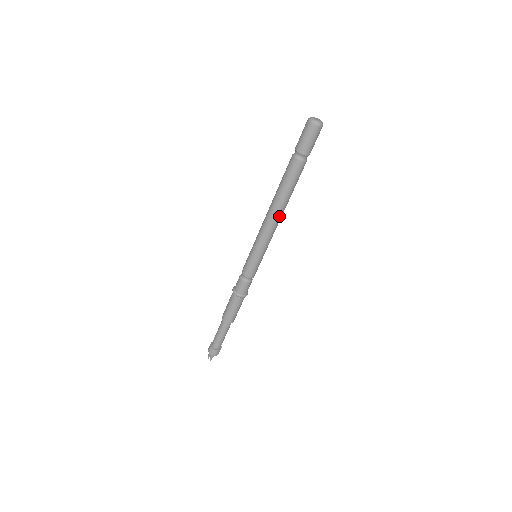
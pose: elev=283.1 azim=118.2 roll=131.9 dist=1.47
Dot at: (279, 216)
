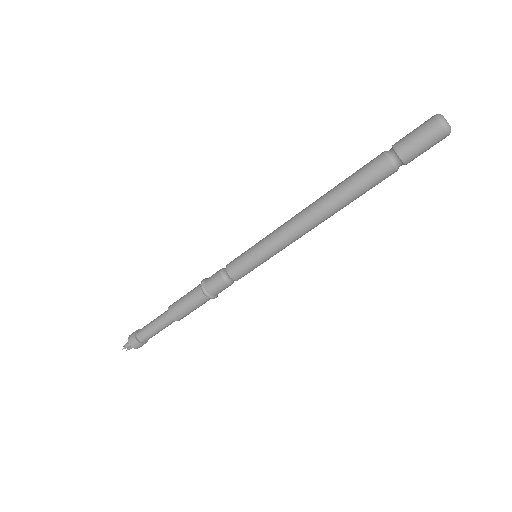
Dot at: (314, 218)
